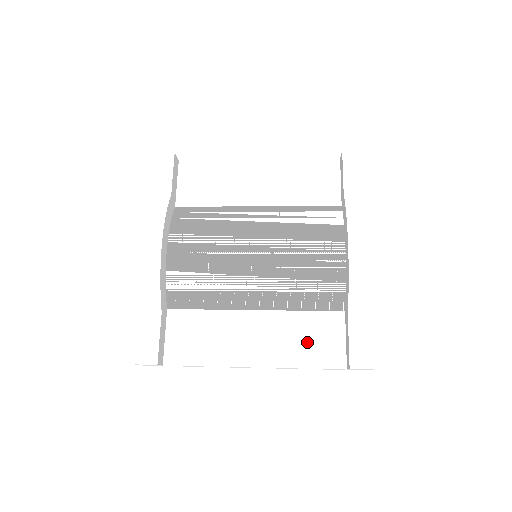
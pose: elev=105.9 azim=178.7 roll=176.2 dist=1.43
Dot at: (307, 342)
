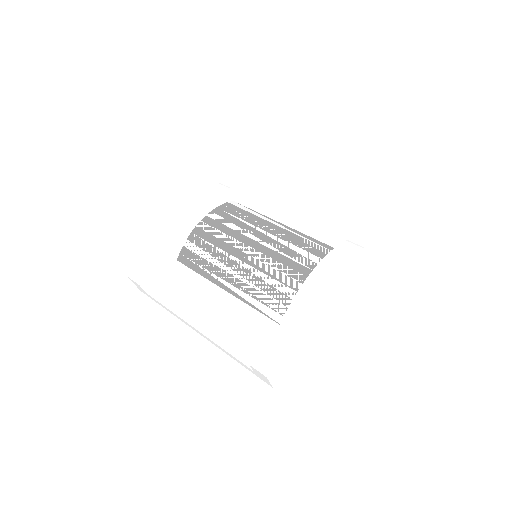
Dot at: (242, 334)
